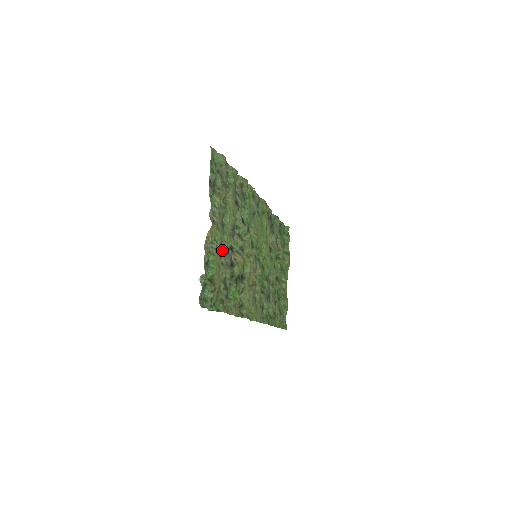
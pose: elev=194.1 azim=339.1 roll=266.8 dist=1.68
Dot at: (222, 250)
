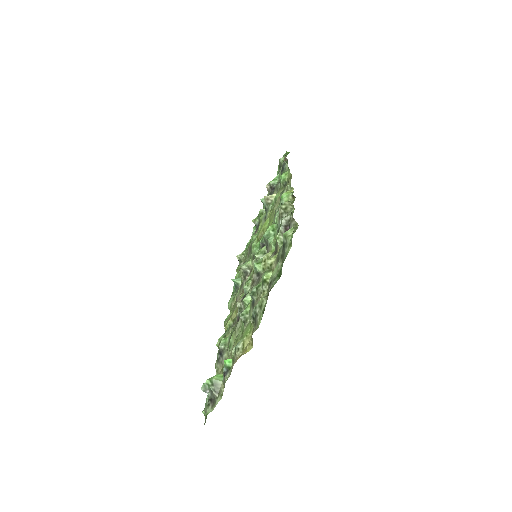
Dot at: occluded
